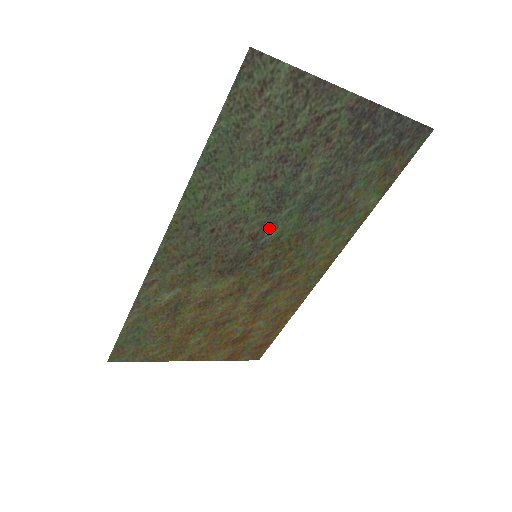
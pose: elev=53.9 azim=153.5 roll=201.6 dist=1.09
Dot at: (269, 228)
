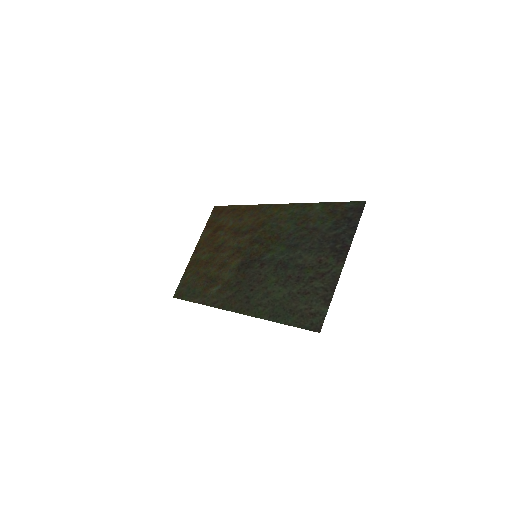
Dot at: (270, 260)
